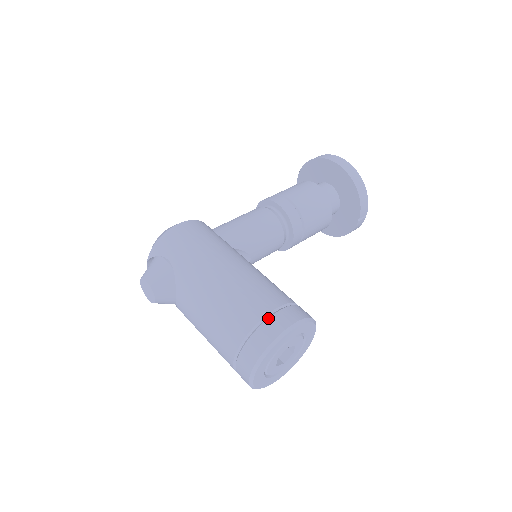
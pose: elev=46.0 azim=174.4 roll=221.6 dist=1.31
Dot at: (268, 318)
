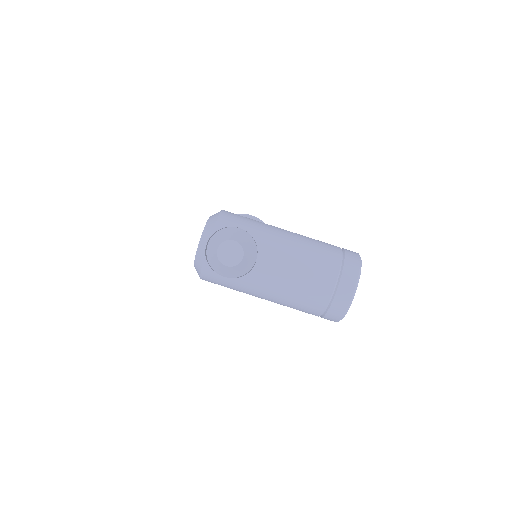
Dot at: (344, 249)
